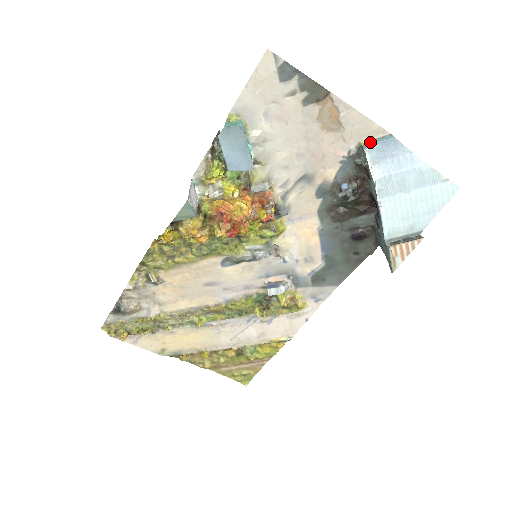
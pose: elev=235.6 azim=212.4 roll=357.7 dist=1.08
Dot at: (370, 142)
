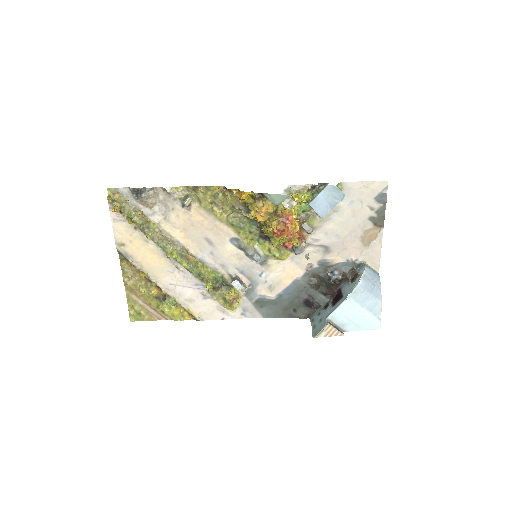
Dot at: (369, 266)
